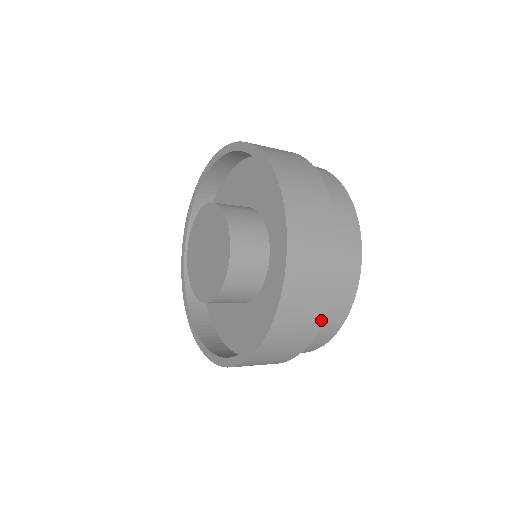
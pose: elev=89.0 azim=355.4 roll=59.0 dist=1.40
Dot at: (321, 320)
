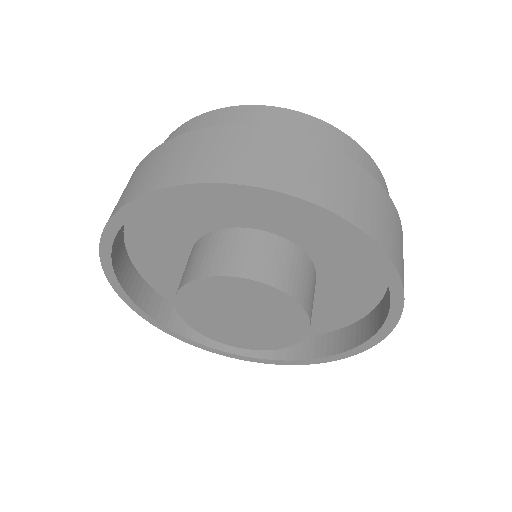
Dot at: occluded
